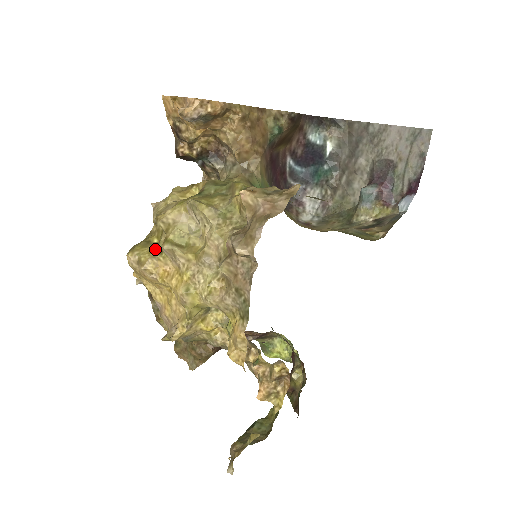
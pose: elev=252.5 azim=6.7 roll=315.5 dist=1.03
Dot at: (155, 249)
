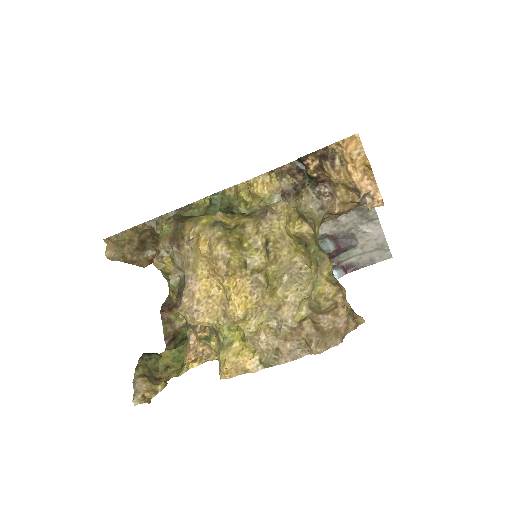
Dot at: (245, 260)
